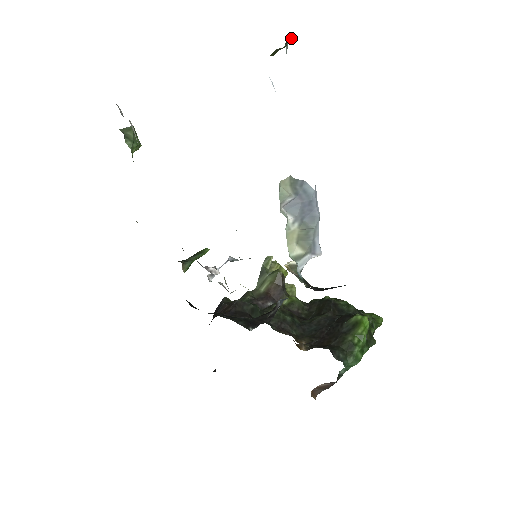
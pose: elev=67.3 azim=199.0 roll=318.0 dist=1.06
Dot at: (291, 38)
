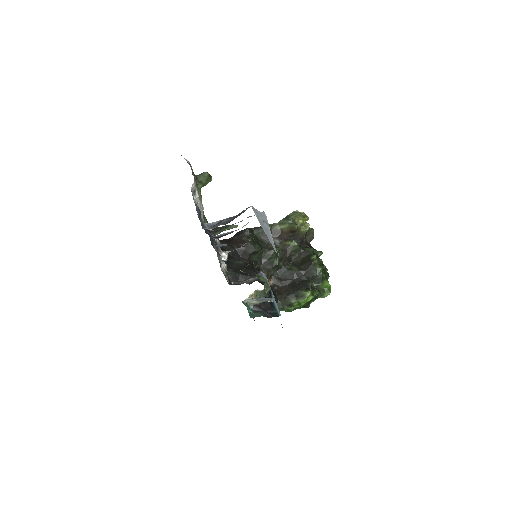
Dot at: occluded
